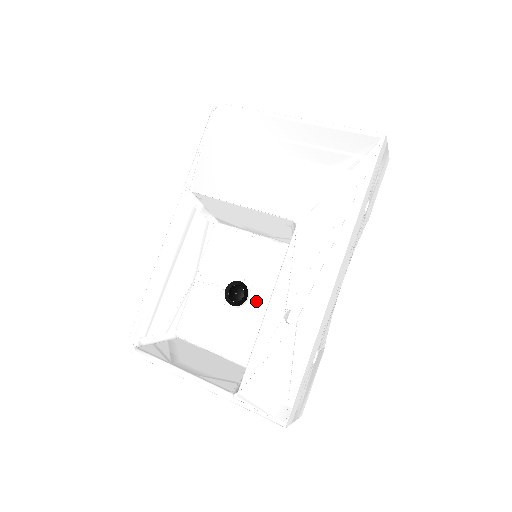
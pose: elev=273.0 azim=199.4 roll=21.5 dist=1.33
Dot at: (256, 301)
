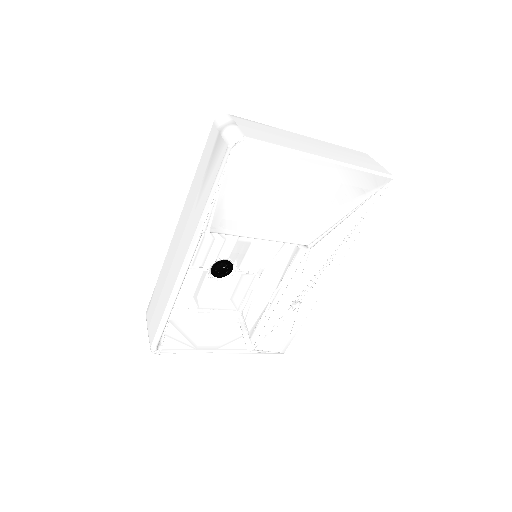
Dot at: (241, 272)
